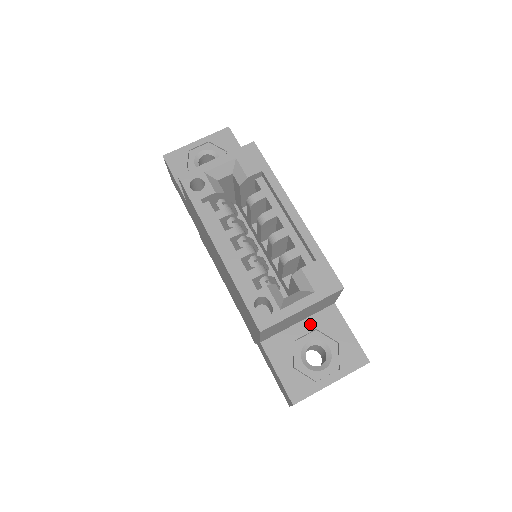
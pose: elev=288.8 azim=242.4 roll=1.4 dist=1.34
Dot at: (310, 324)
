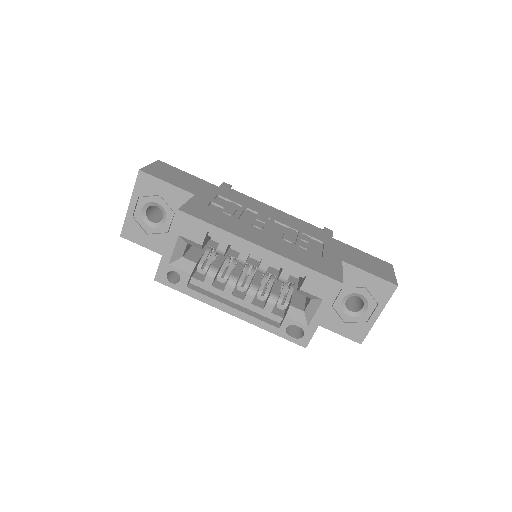
Dot at: occluded
